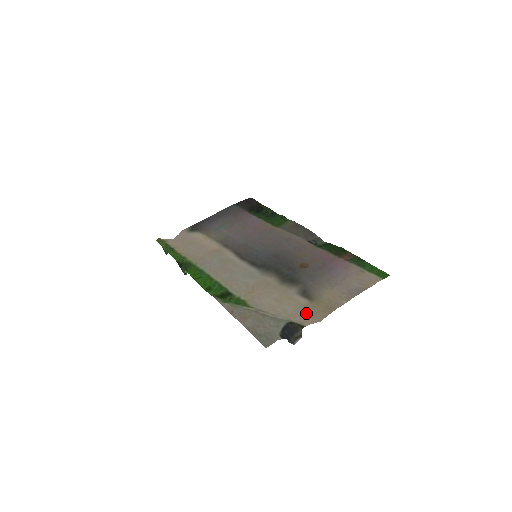
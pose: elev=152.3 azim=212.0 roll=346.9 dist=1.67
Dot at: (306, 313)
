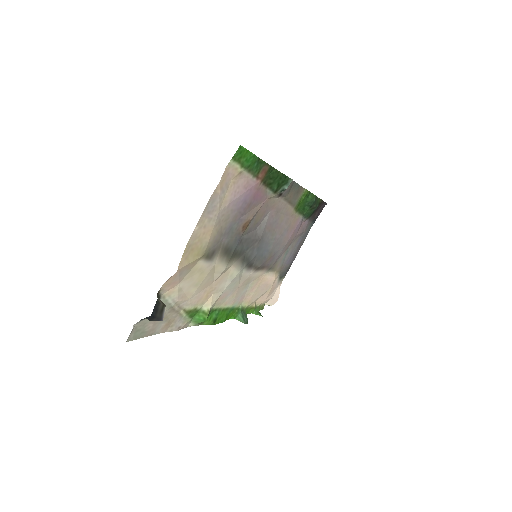
Dot at: (181, 275)
